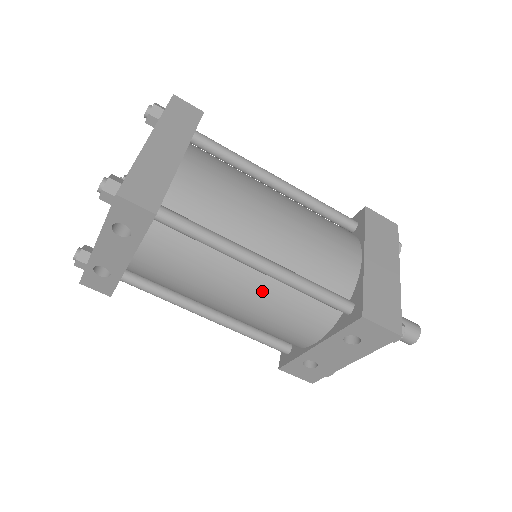
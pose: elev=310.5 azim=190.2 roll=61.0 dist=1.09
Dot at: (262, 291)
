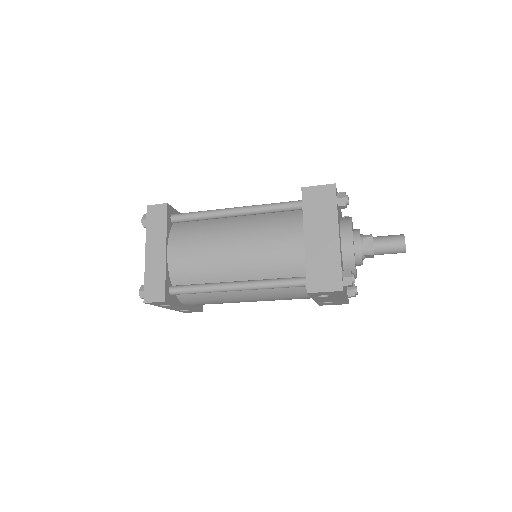
Dot at: (254, 293)
